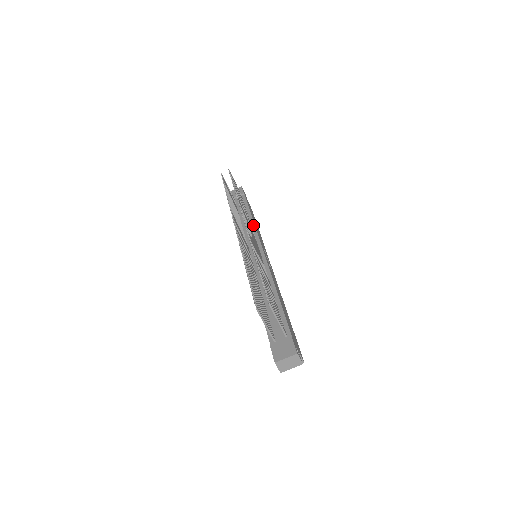
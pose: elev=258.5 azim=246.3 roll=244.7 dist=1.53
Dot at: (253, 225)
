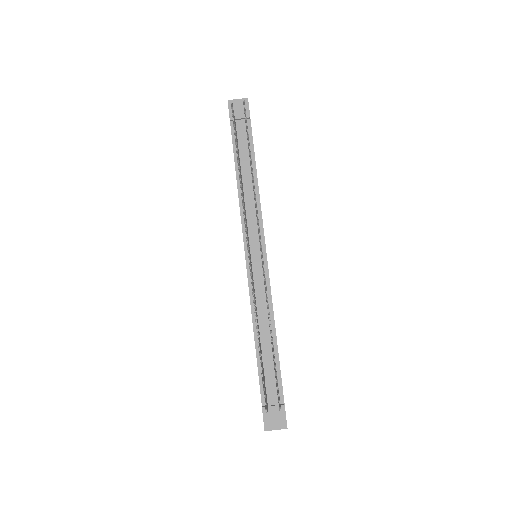
Dot at: (258, 198)
